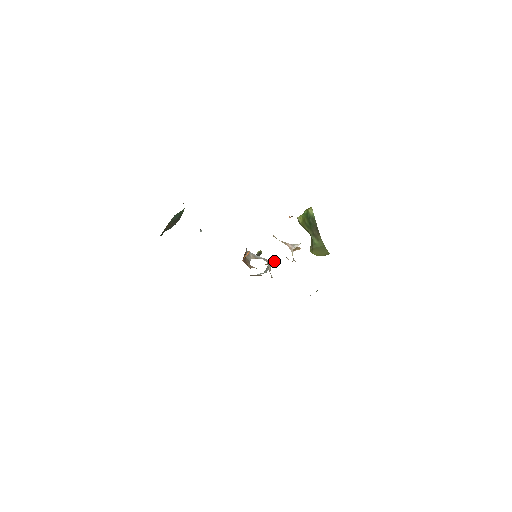
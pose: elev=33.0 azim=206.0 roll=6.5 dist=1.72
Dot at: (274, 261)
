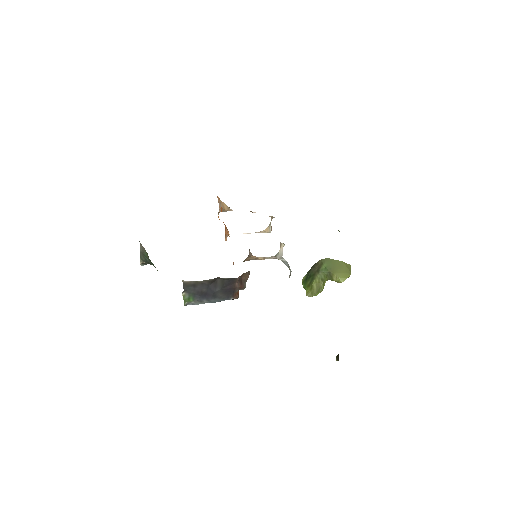
Dot at: occluded
